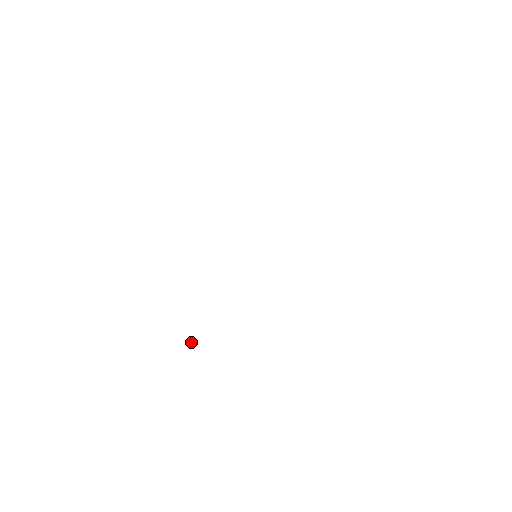
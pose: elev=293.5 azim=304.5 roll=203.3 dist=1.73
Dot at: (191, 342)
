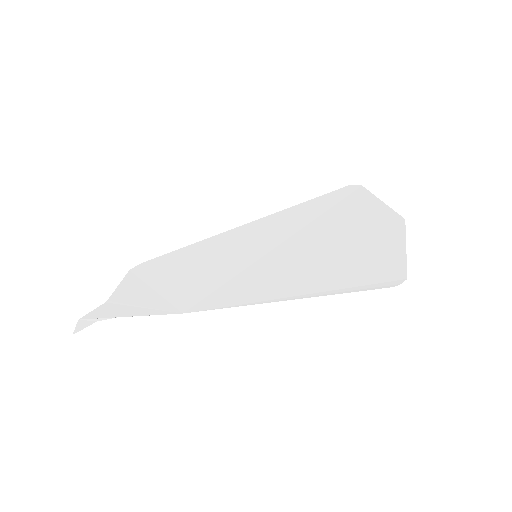
Dot at: (86, 327)
